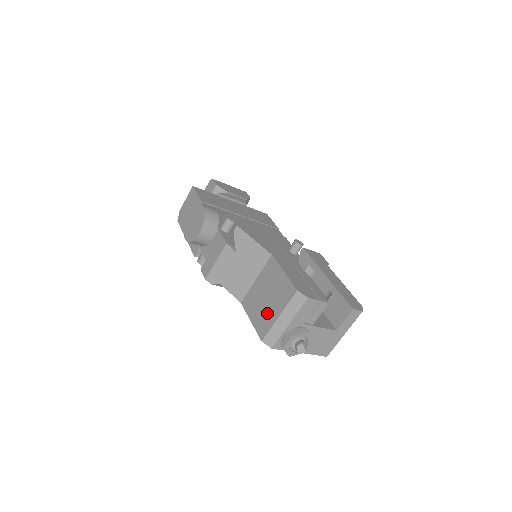
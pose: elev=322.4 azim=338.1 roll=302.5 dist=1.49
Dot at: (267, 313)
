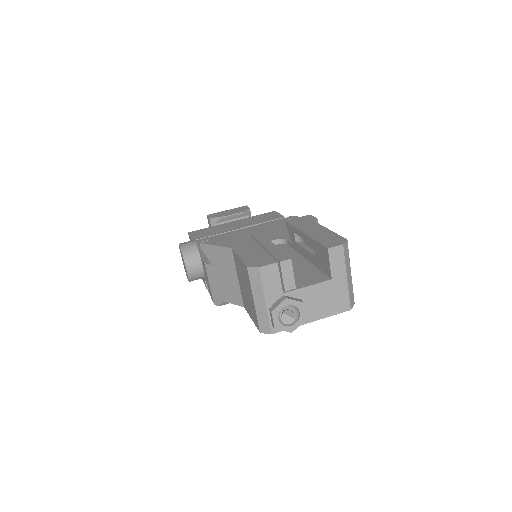
Dot at: (250, 304)
